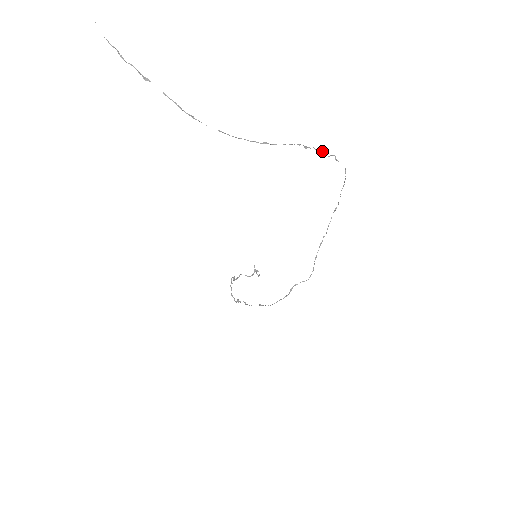
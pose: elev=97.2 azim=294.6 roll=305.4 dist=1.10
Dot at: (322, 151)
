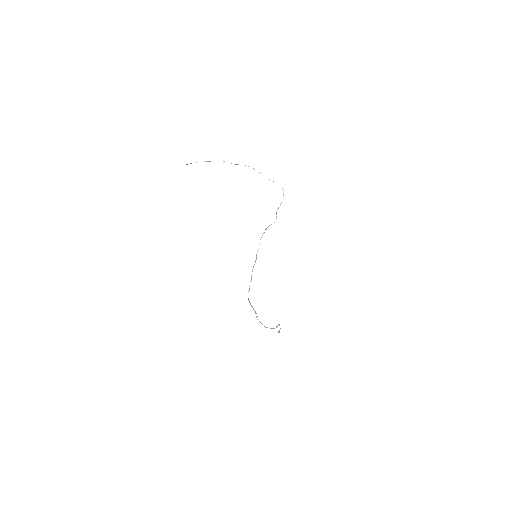
Dot at: occluded
